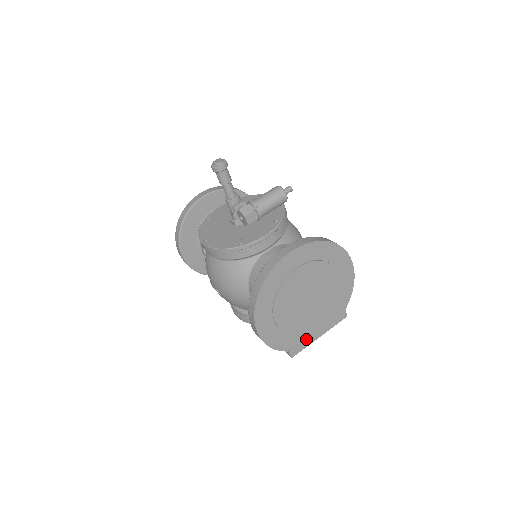
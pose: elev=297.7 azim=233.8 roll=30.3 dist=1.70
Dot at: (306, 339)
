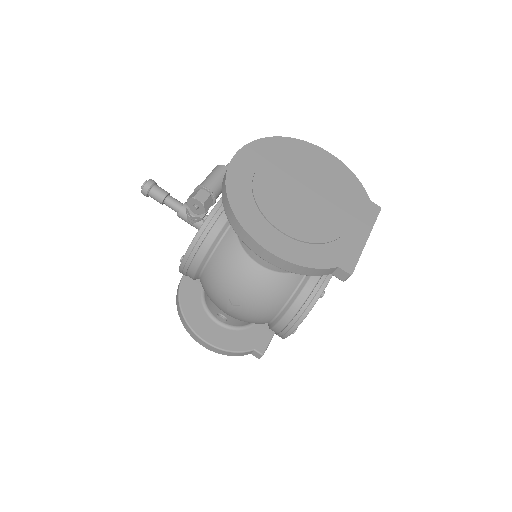
Dot at: (350, 246)
